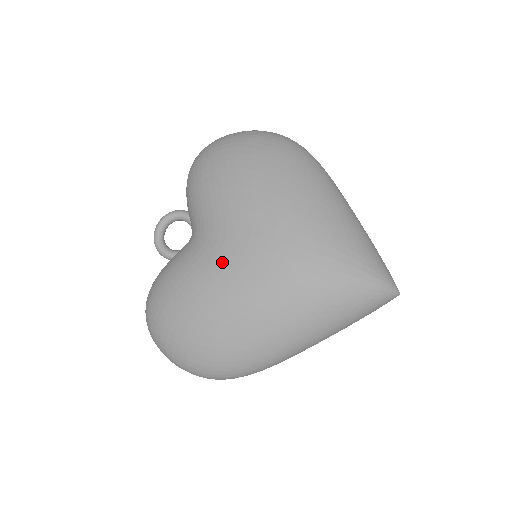
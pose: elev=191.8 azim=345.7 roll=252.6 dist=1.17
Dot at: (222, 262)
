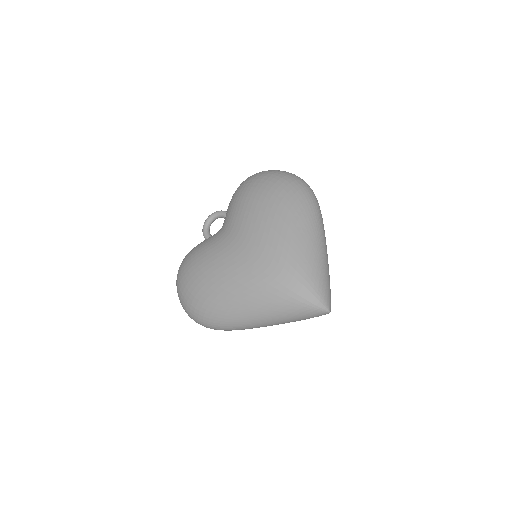
Dot at: (224, 250)
